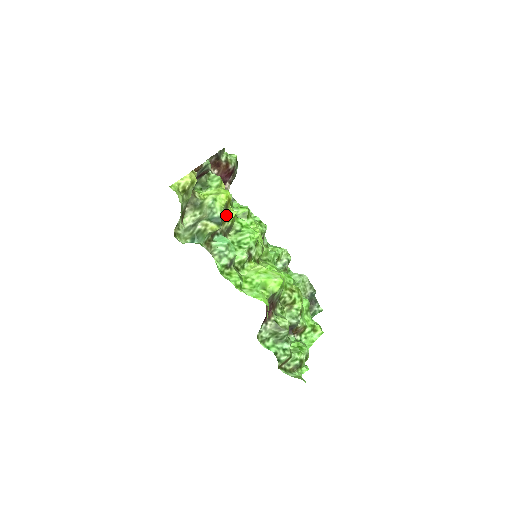
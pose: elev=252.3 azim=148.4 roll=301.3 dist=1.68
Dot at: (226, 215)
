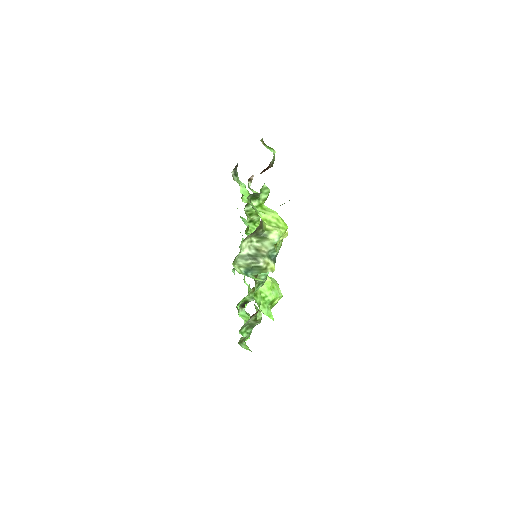
Dot at: occluded
